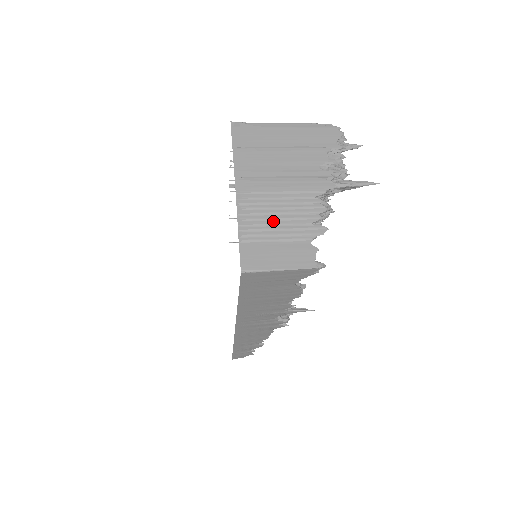
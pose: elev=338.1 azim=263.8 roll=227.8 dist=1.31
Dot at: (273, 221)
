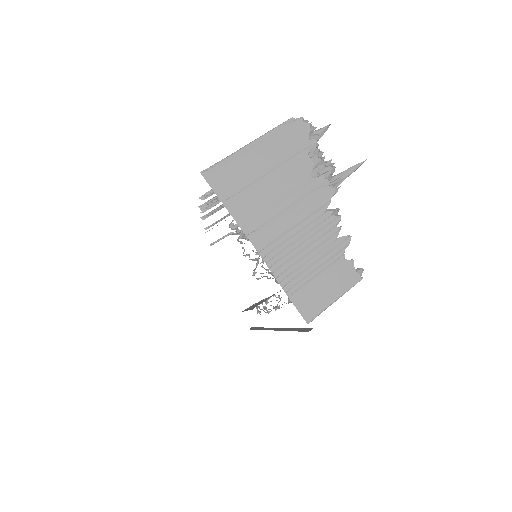
Dot at: (304, 259)
